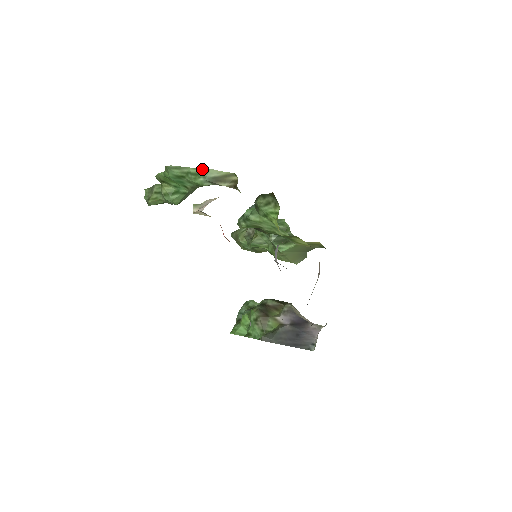
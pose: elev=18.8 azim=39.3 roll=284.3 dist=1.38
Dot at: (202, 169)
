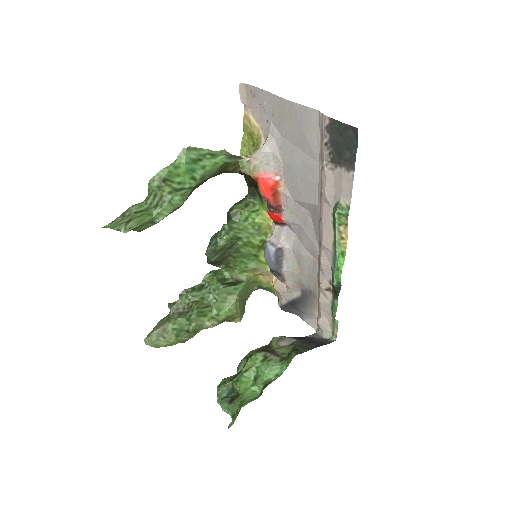
Dot at: (216, 151)
